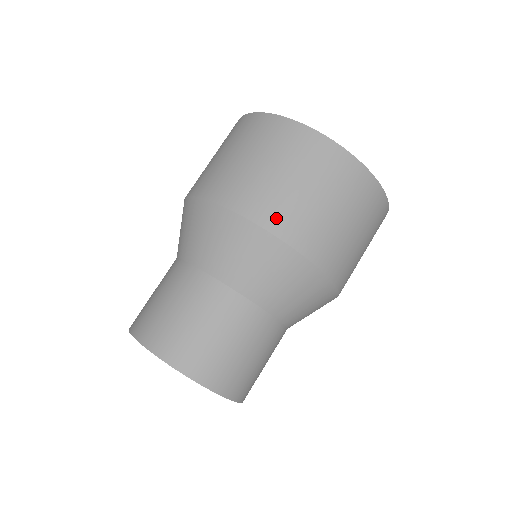
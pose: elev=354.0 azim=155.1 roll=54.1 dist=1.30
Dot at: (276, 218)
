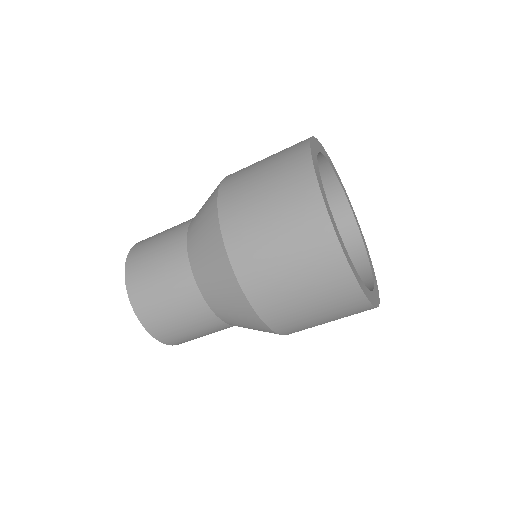
Dot at: (230, 210)
